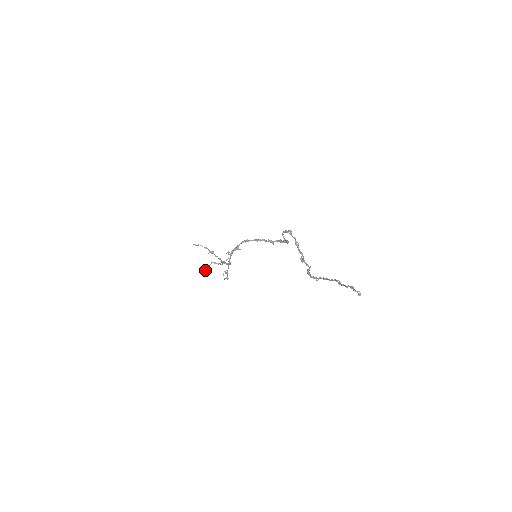
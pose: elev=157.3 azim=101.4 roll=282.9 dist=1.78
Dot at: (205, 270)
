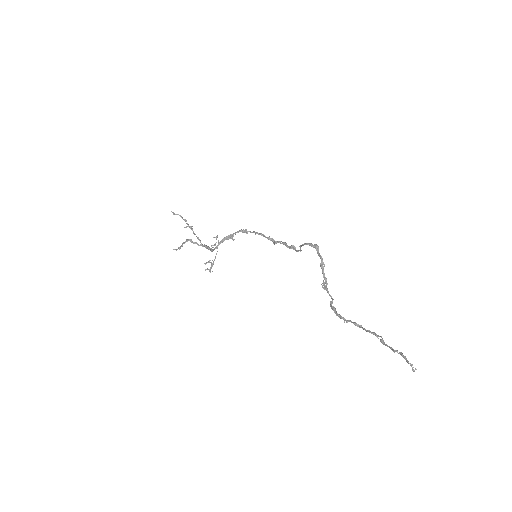
Dot at: (179, 248)
